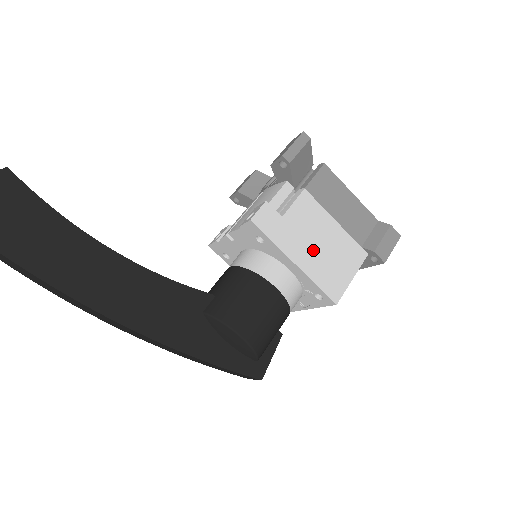
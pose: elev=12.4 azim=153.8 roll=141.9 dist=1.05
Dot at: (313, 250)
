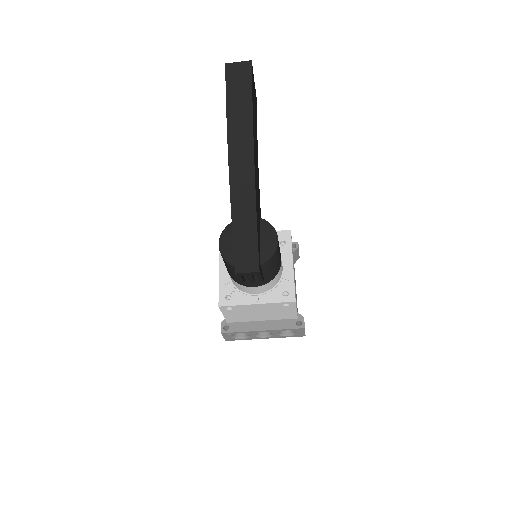
Dot at: occluded
